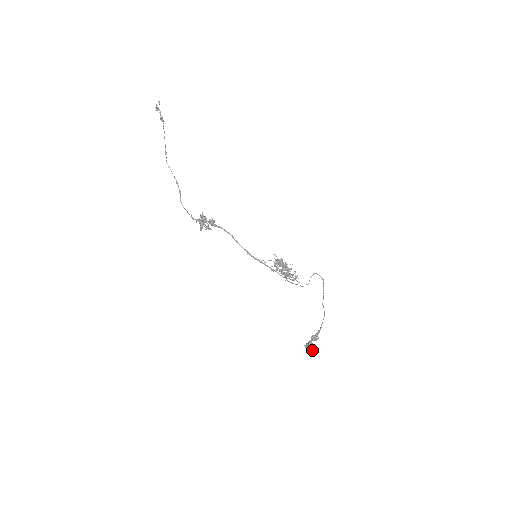
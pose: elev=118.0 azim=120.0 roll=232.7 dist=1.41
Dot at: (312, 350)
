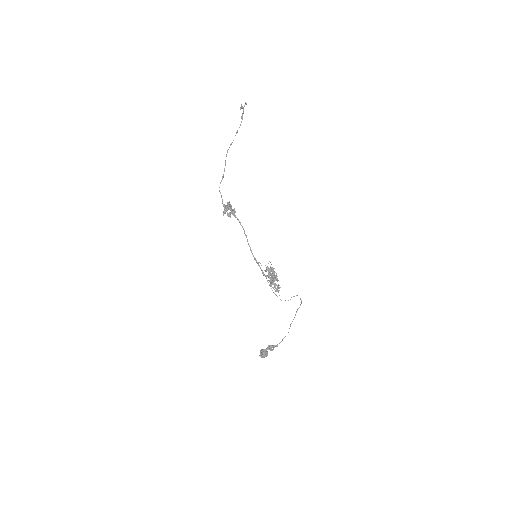
Dot at: (264, 357)
